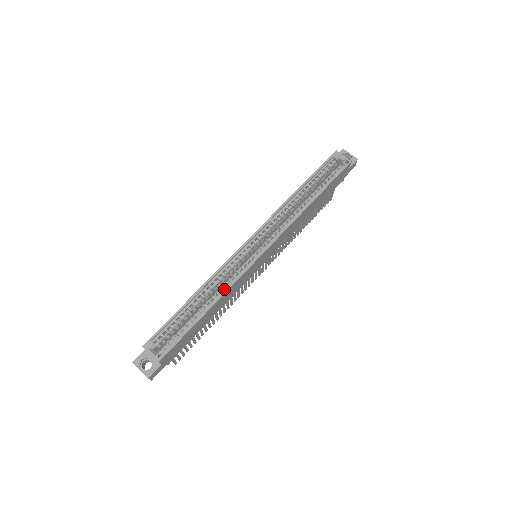
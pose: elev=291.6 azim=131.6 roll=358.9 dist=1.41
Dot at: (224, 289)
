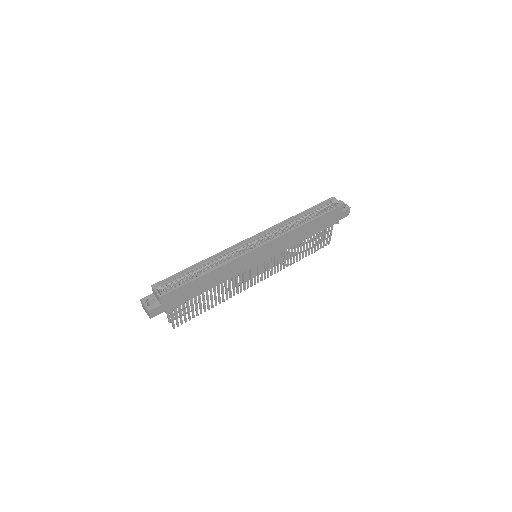
Dot at: (224, 263)
